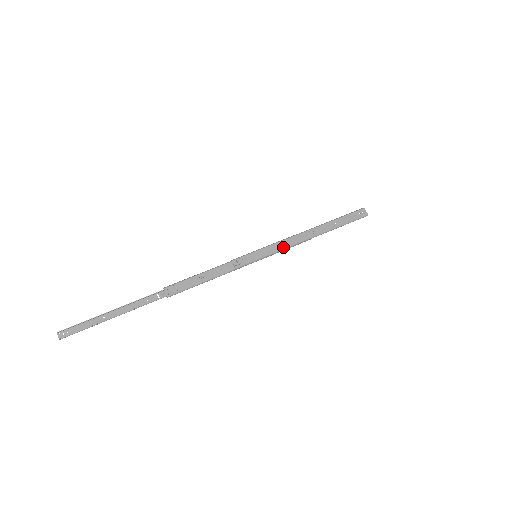
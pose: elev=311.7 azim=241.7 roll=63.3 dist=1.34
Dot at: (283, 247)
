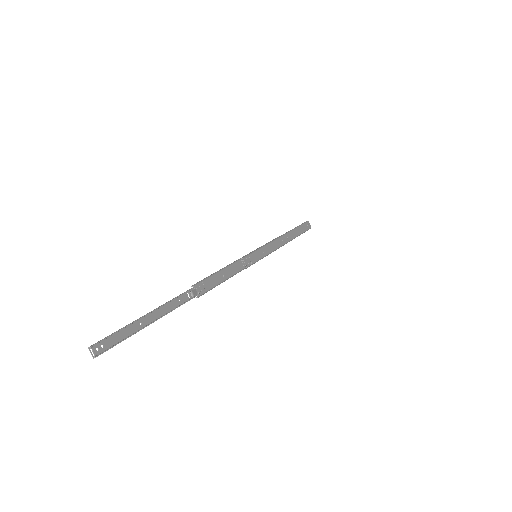
Dot at: (273, 249)
